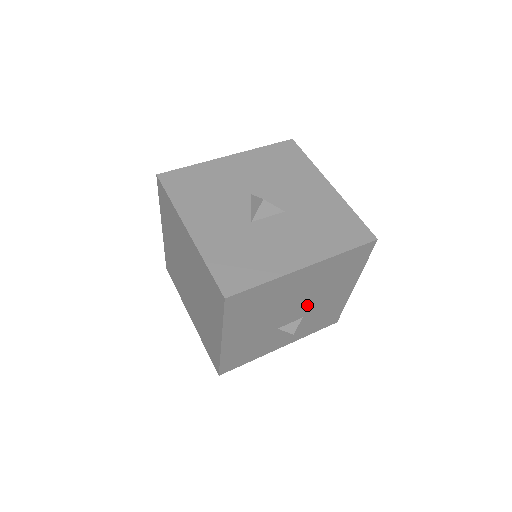
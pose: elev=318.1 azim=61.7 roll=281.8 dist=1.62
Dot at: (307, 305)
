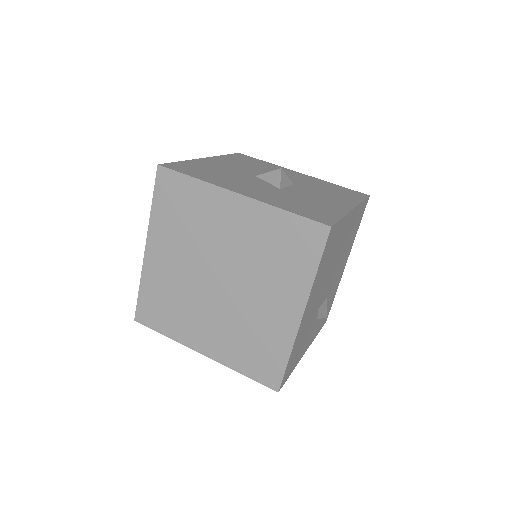
Dot at: (333, 277)
